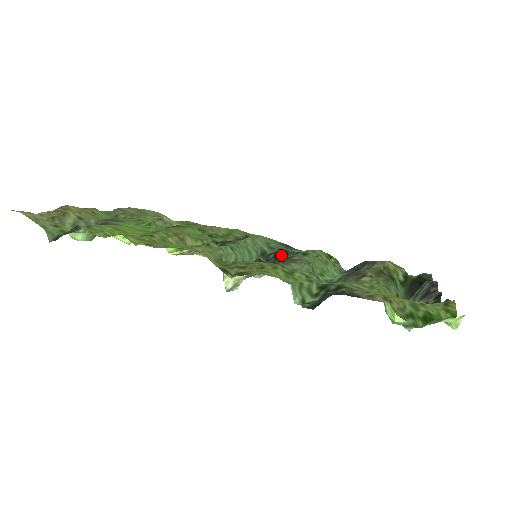
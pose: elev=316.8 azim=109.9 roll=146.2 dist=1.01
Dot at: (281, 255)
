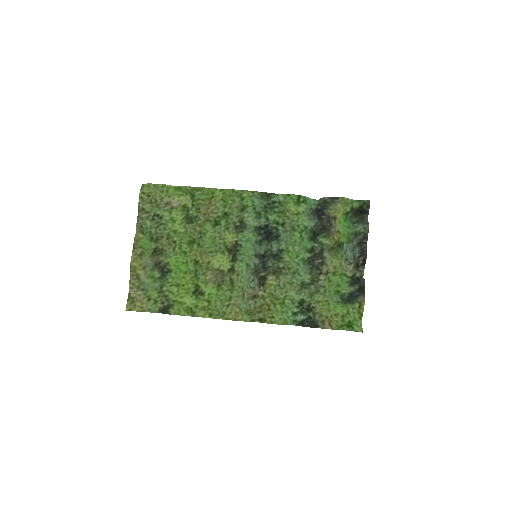
Dot at: (268, 235)
